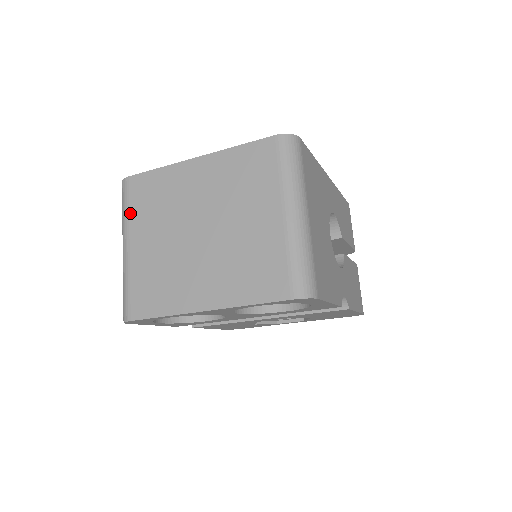
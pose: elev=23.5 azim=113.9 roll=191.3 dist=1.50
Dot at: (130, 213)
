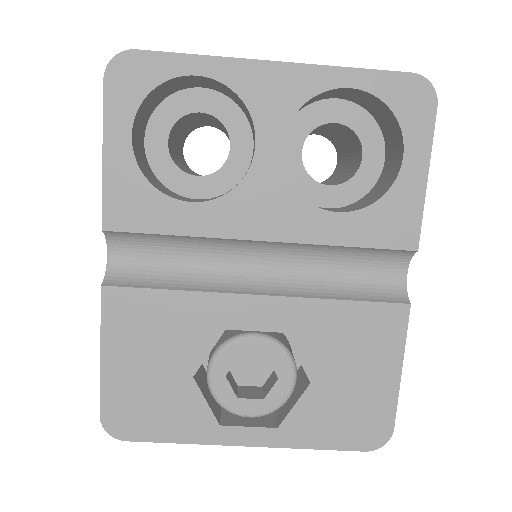
Dot at: occluded
